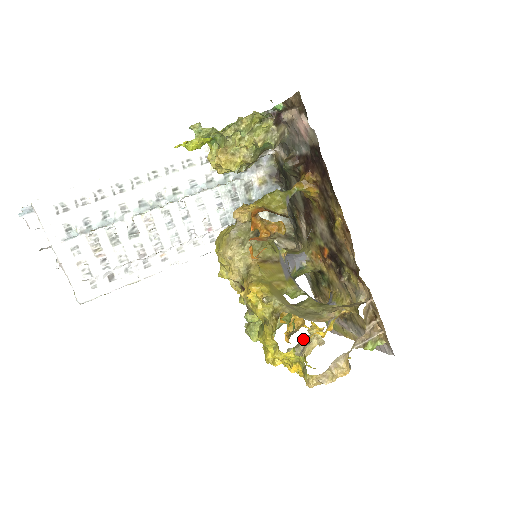
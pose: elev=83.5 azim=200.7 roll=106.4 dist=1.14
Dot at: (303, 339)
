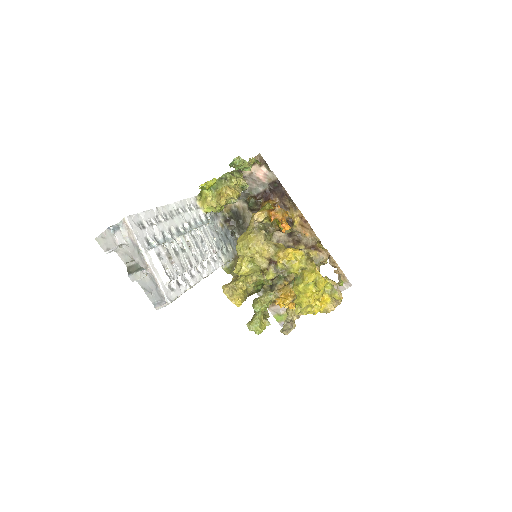
Dot at: (286, 320)
